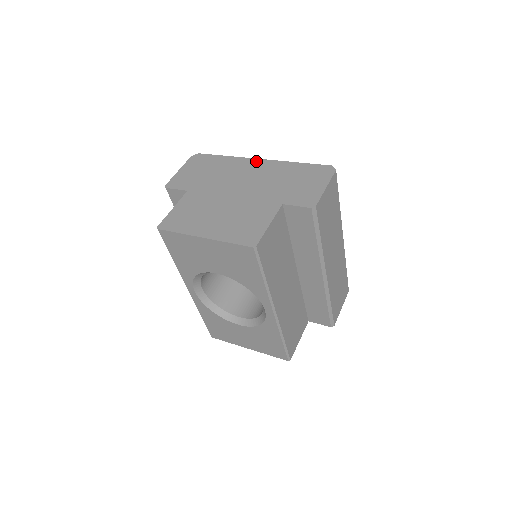
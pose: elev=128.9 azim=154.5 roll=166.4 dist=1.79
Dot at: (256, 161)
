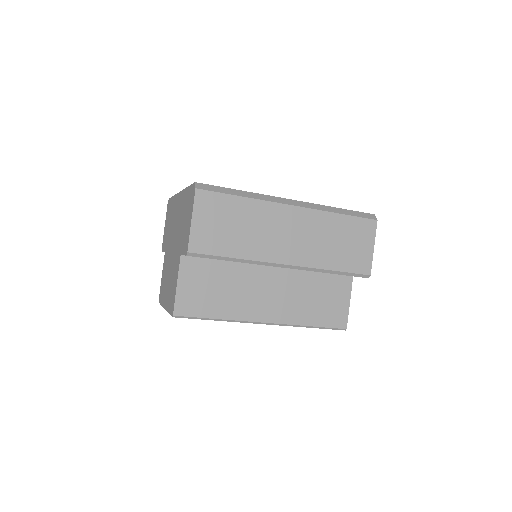
Dot at: (178, 197)
